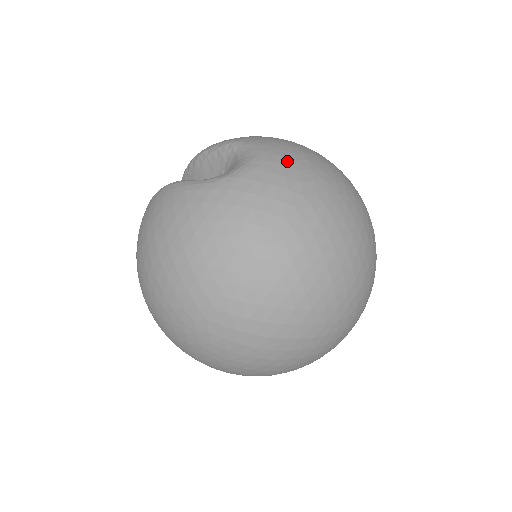
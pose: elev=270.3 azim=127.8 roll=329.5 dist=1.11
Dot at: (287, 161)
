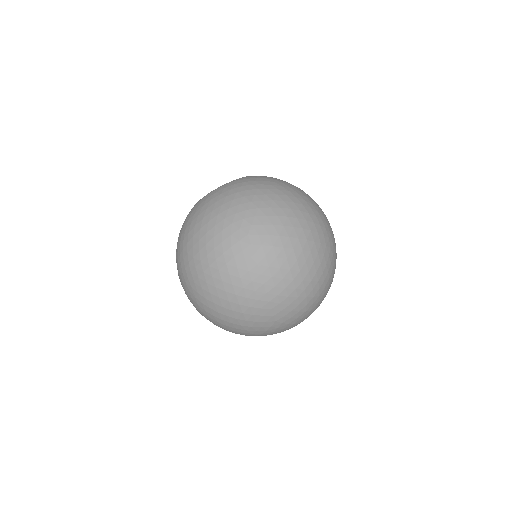
Dot at: occluded
